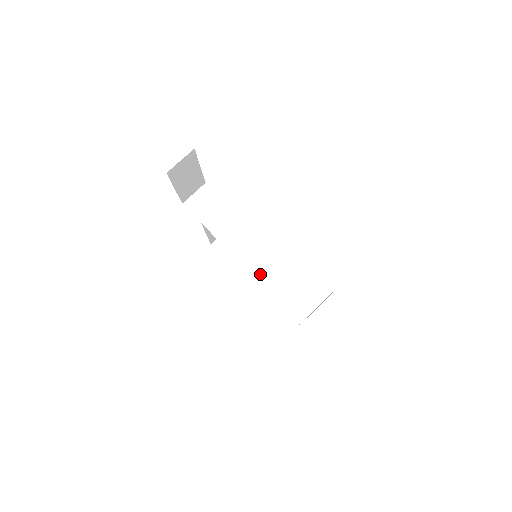
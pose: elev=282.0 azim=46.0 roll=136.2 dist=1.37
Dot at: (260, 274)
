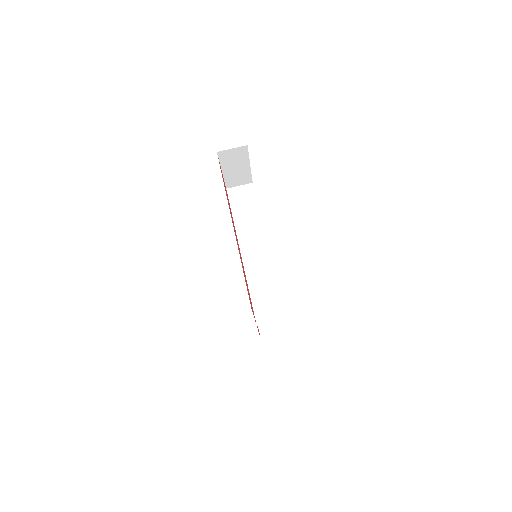
Dot at: (250, 271)
